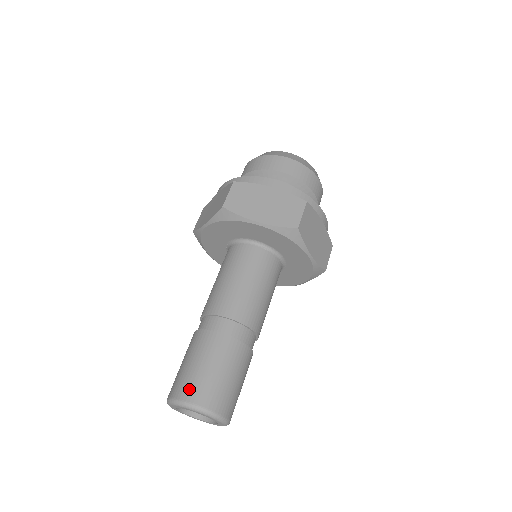
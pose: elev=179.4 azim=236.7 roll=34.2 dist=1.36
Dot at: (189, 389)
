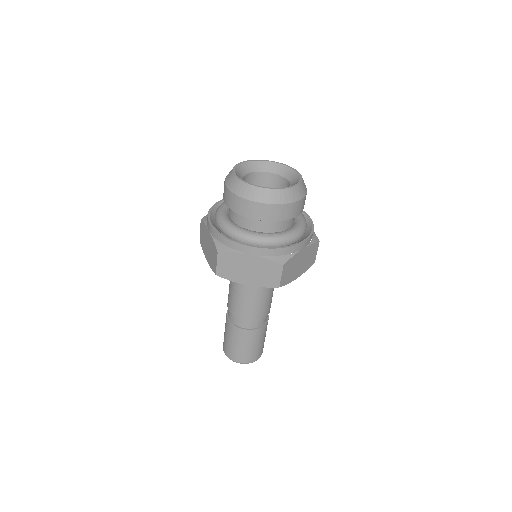
Dot at: (233, 355)
